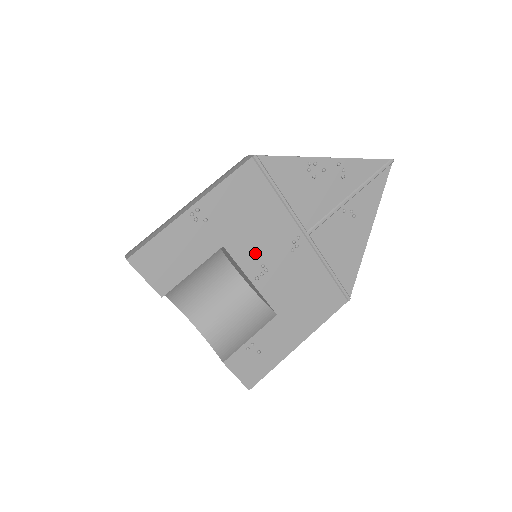
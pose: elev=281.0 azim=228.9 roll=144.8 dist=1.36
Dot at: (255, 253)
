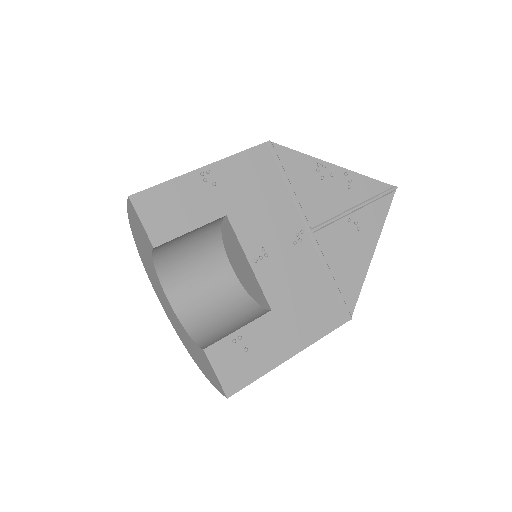
Dot at: (257, 233)
